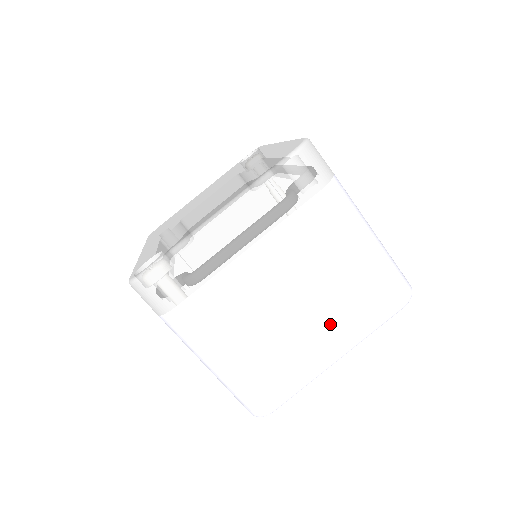
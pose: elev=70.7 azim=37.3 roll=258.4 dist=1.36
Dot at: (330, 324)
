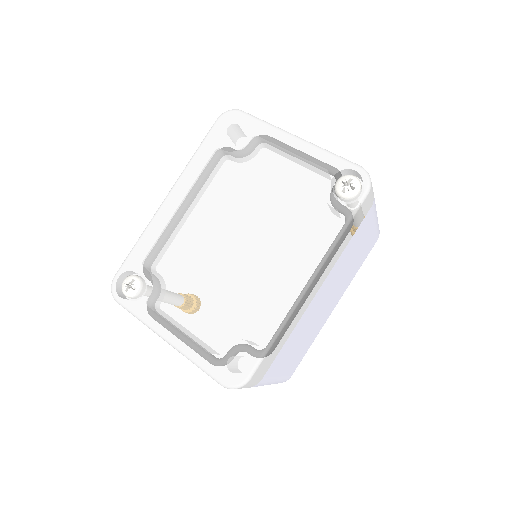
Dot at: occluded
